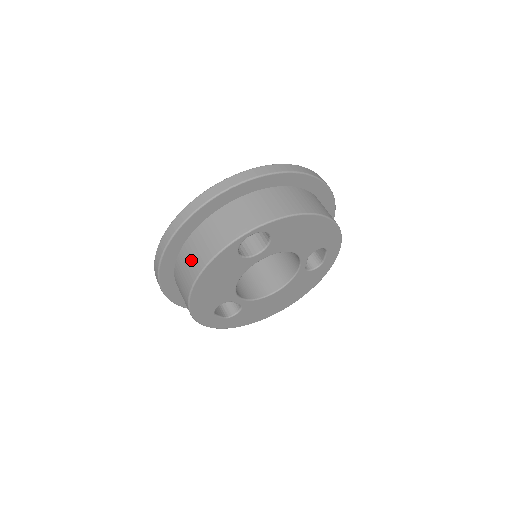
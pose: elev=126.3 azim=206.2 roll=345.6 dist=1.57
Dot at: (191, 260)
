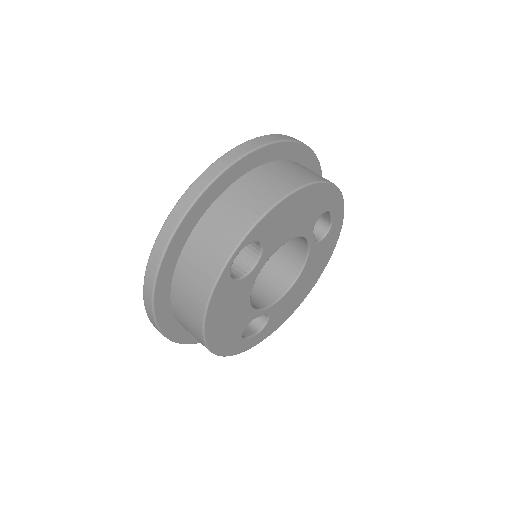
Dot at: (187, 310)
